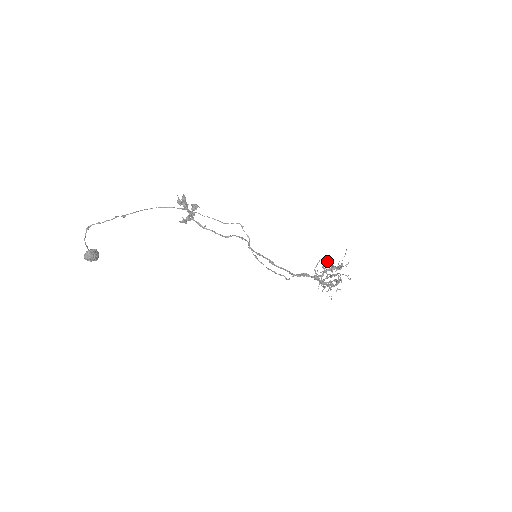
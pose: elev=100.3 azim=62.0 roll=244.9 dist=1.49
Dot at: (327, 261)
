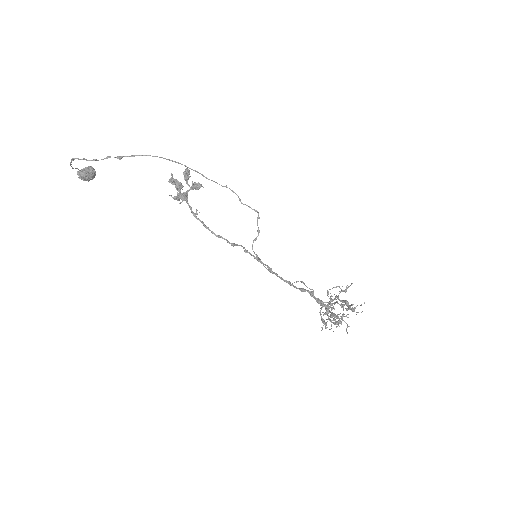
Dot at: (346, 291)
